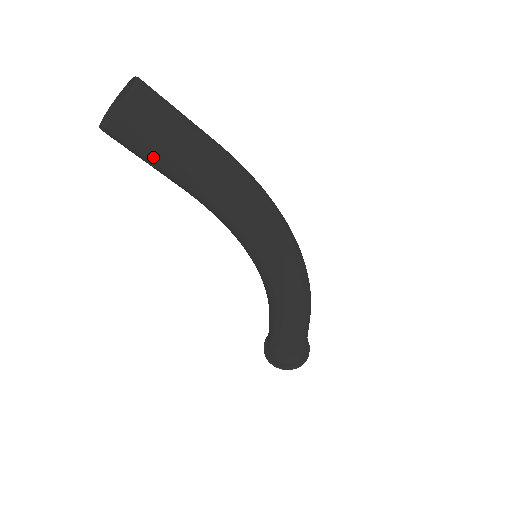
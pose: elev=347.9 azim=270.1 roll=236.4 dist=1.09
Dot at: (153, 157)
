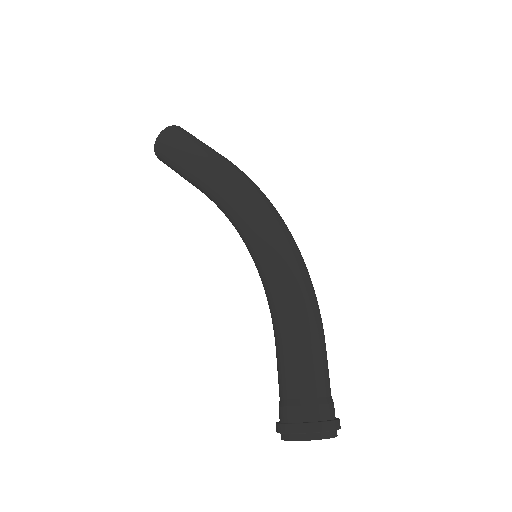
Dot at: (178, 153)
